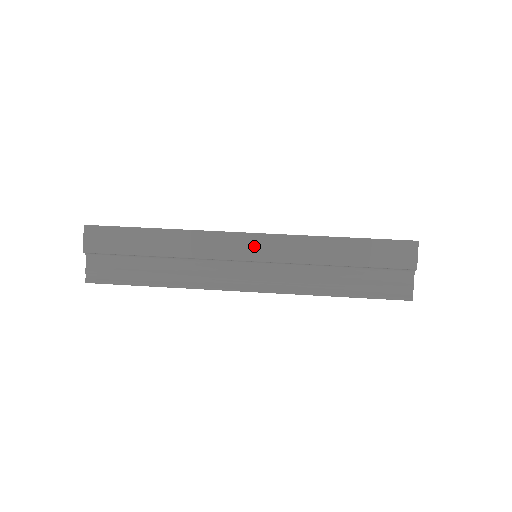
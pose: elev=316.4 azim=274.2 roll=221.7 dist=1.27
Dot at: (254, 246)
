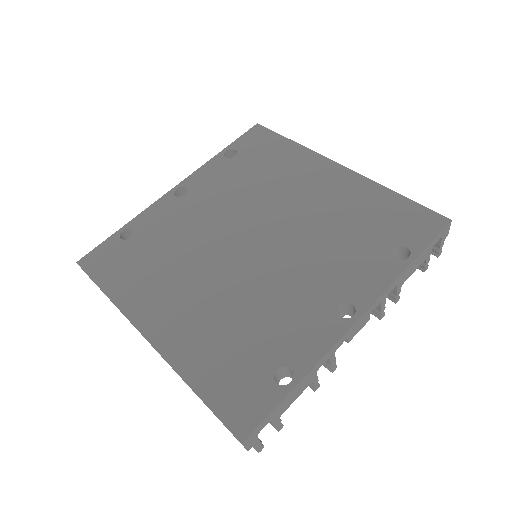
Dot at: (152, 346)
